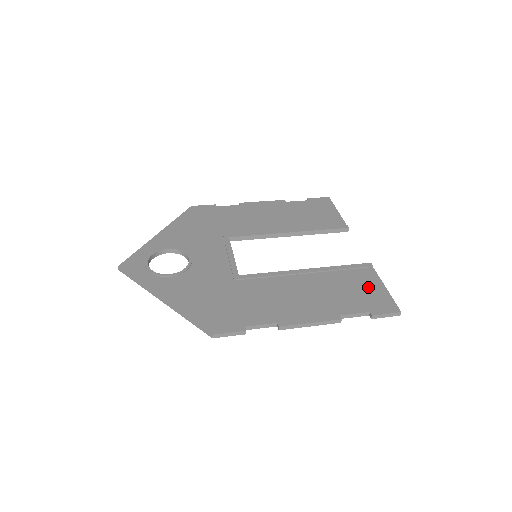
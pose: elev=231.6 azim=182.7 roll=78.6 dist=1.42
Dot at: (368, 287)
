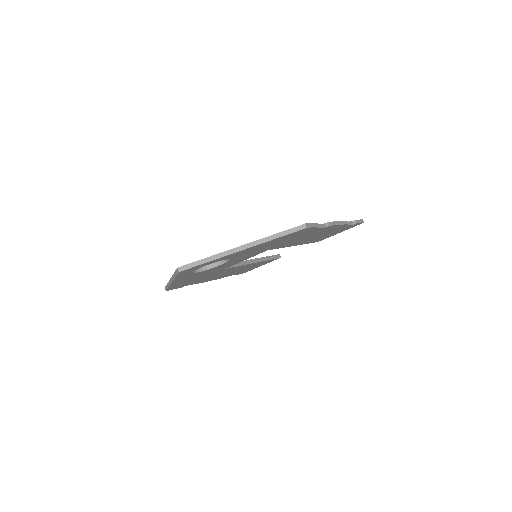
Dot at: occluded
